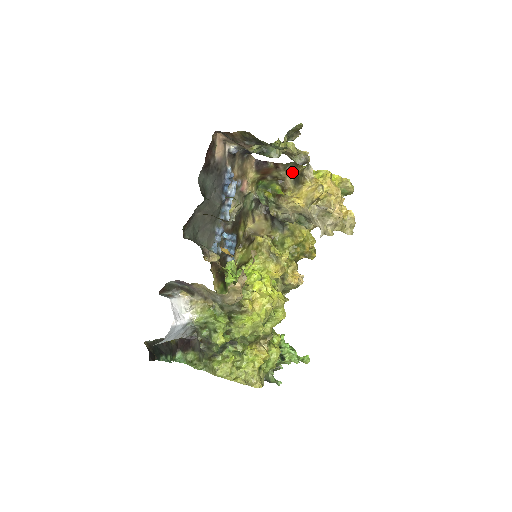
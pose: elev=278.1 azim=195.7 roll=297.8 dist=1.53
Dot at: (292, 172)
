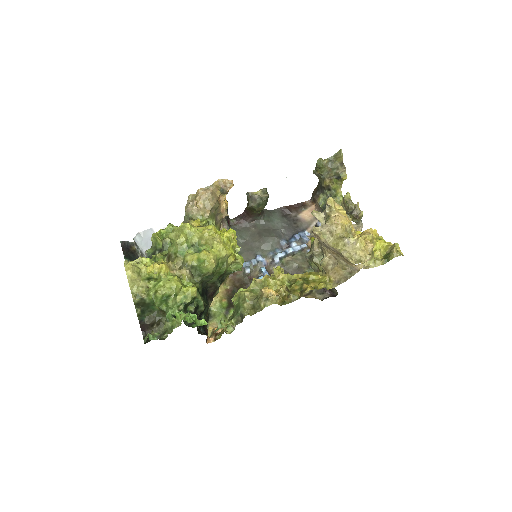
Dot at: occluded
